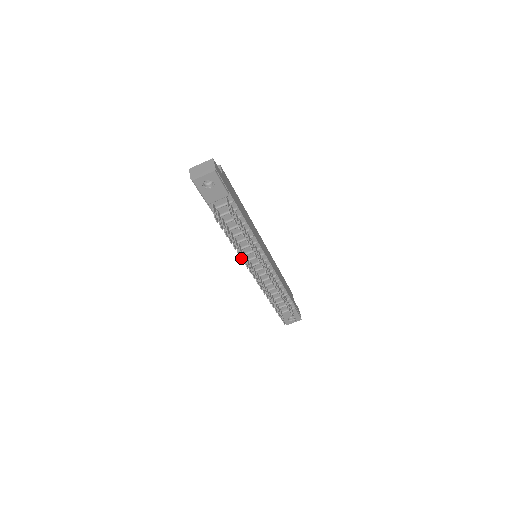
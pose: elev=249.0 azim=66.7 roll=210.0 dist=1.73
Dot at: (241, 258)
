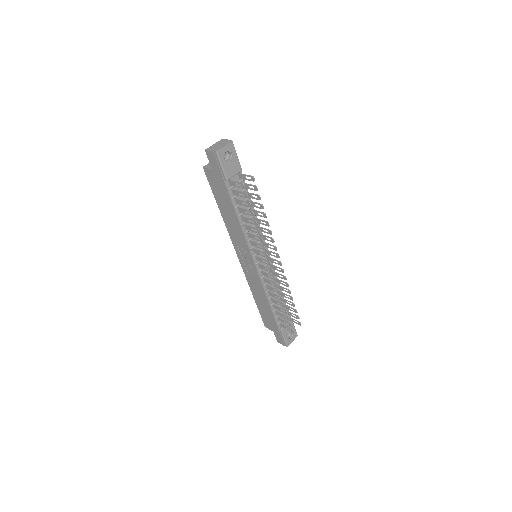
Dot at: (260, 237)
